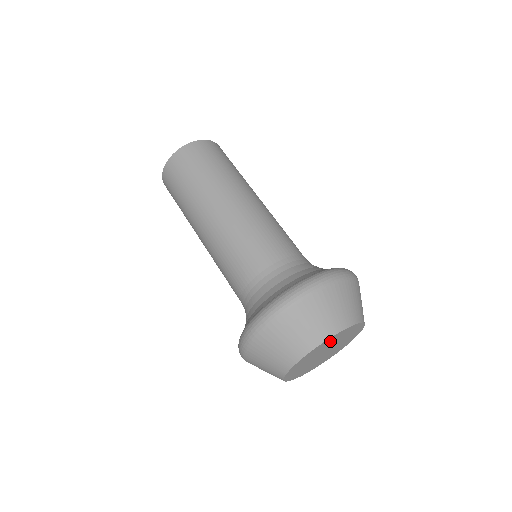
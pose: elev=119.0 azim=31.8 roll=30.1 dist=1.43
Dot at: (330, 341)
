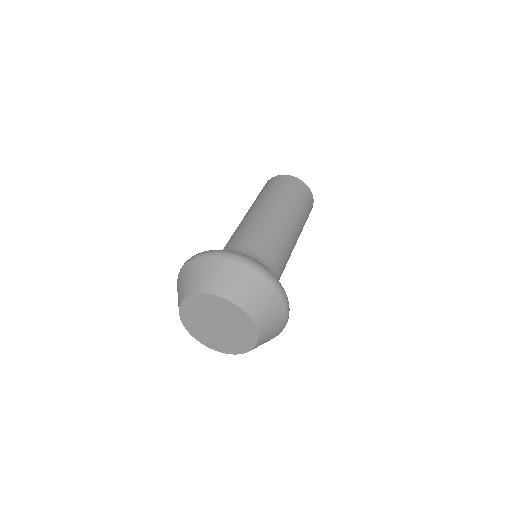
Dot at: (195, 306)
